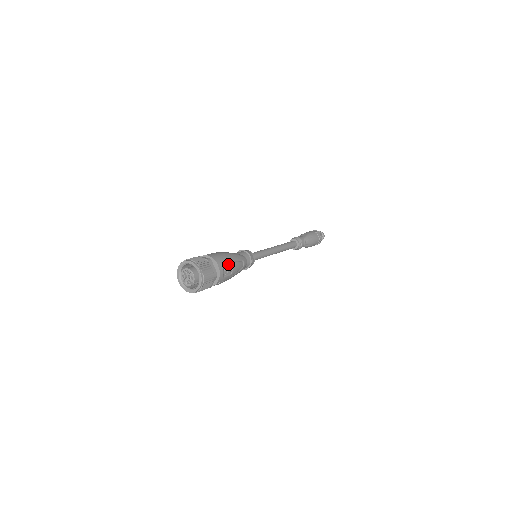
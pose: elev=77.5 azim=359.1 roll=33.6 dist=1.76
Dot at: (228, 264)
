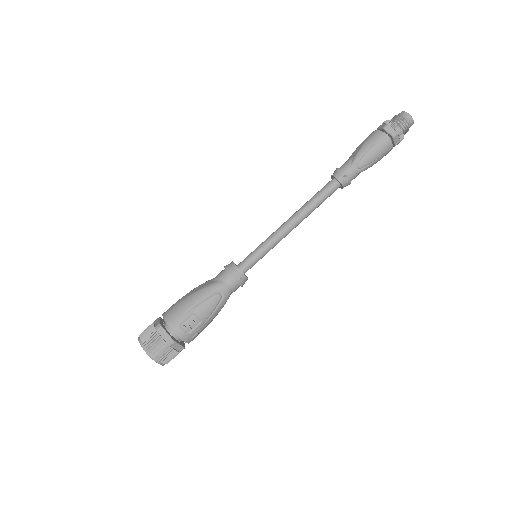
Dot at: (187, 316)
